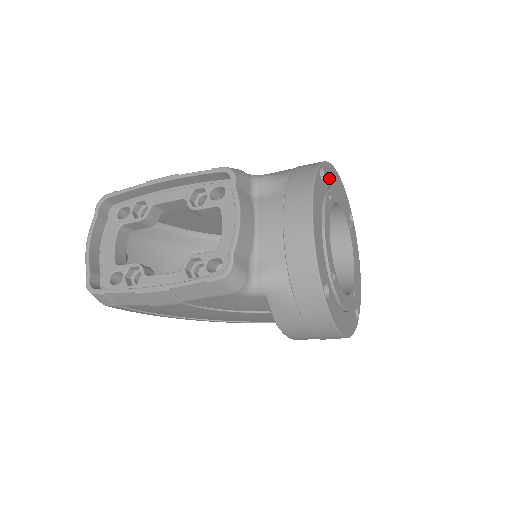
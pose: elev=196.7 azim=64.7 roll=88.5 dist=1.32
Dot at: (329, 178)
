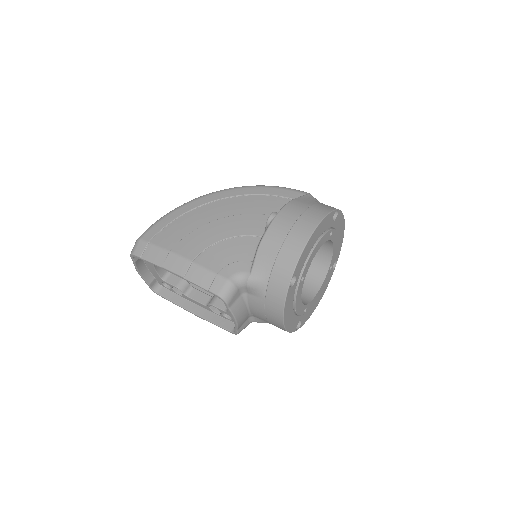
Dot at: (303, 261)
